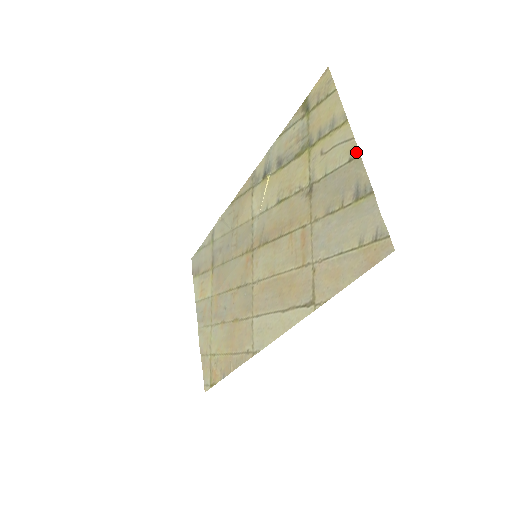
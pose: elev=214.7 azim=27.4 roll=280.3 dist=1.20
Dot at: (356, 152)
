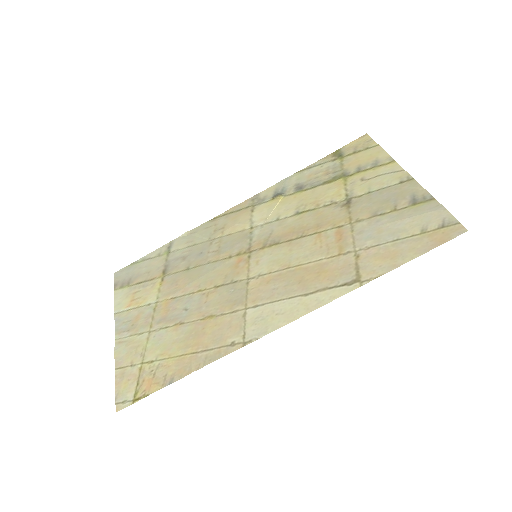
Dot at: (409, 177)
